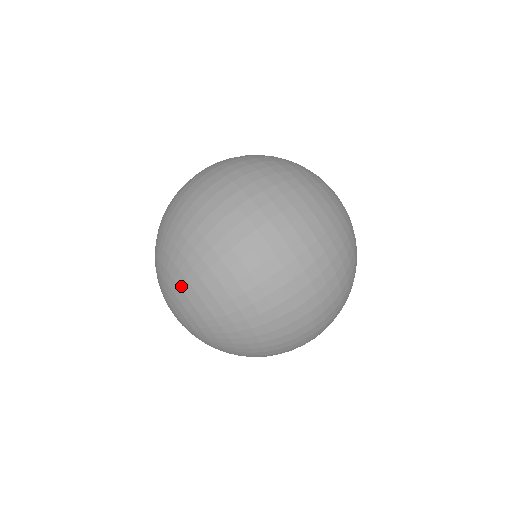
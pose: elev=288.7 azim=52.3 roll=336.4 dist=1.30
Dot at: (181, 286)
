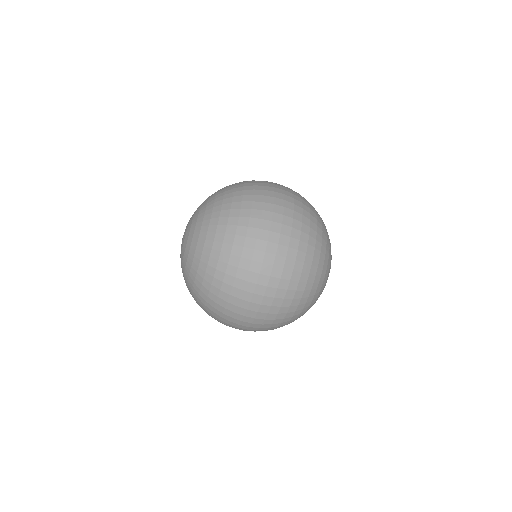
Dot at: (194, 263)
